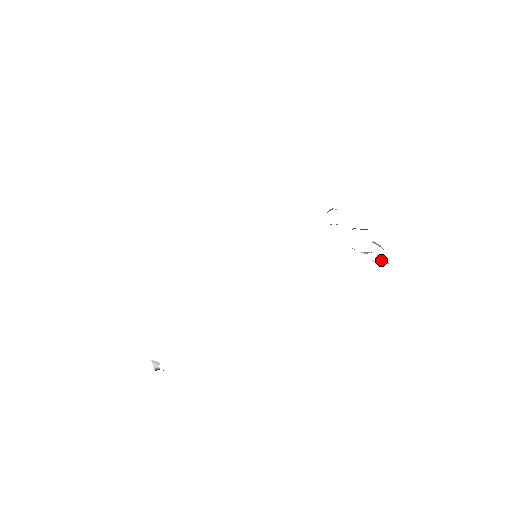
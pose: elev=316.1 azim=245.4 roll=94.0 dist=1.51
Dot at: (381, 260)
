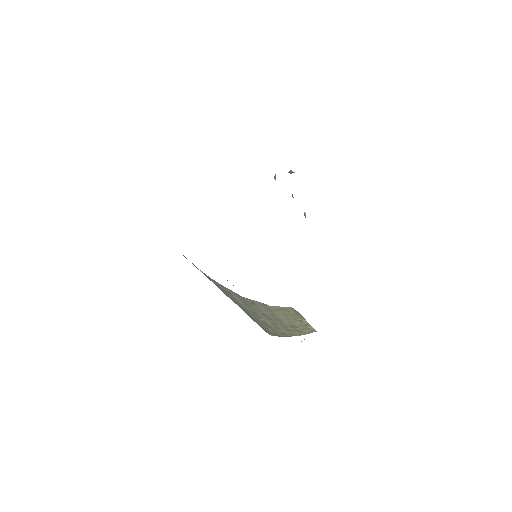
Dot at: occluded
